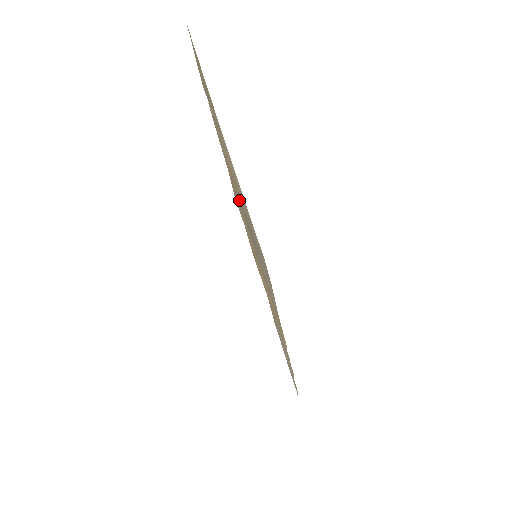
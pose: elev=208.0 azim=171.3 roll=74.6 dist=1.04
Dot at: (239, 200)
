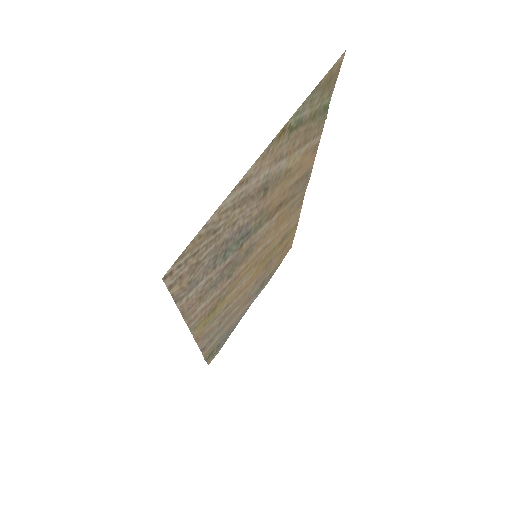
Dot at: (266, 211)
